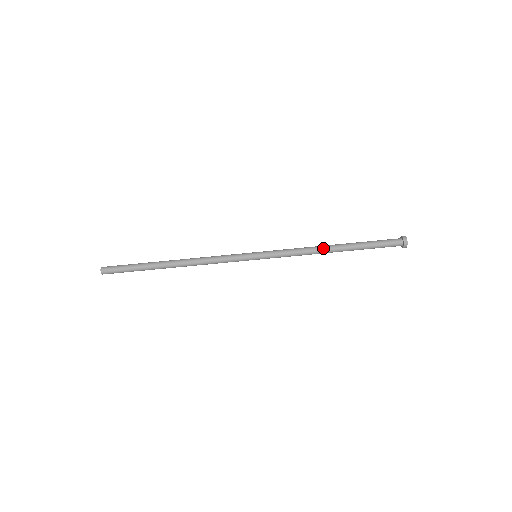
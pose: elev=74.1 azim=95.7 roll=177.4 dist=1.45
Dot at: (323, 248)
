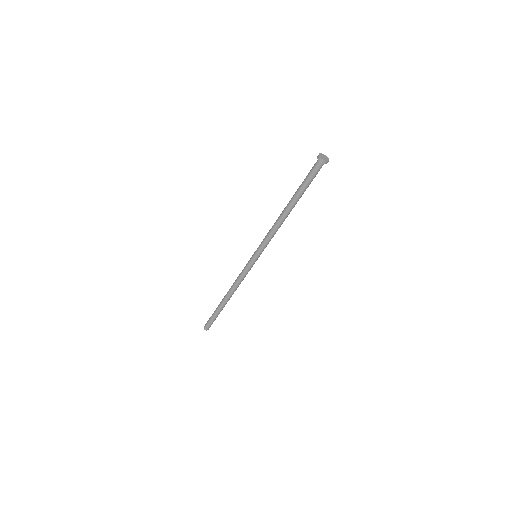
Dot at: (280, 216)
